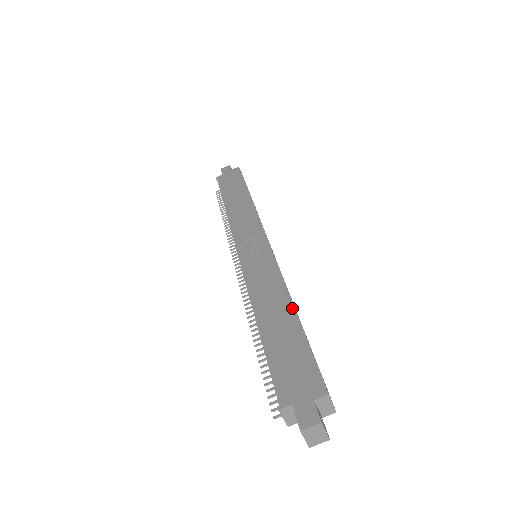
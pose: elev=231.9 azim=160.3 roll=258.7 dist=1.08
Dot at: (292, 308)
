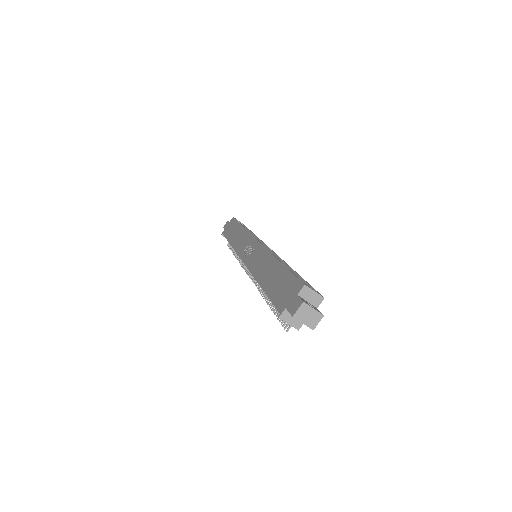
Dot at: (276, 260)
